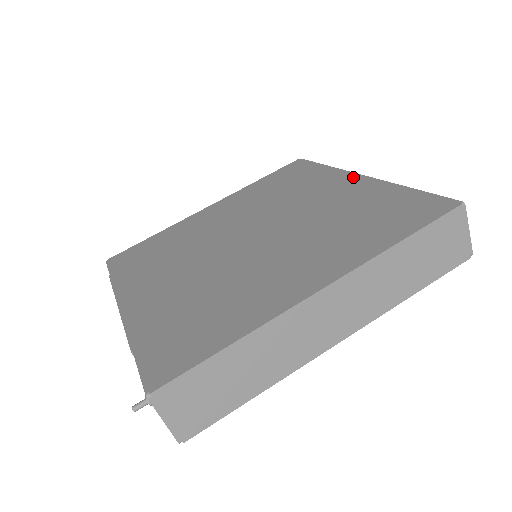
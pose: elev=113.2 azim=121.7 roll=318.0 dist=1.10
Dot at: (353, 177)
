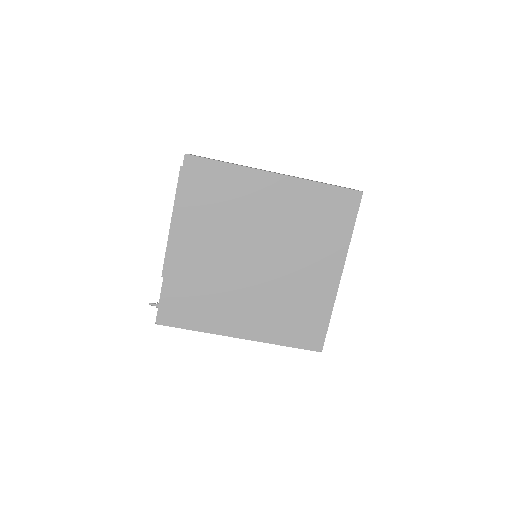
Dot at: (338, 272)
